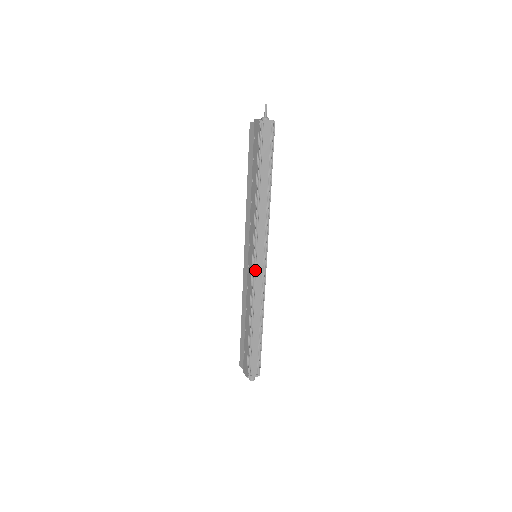
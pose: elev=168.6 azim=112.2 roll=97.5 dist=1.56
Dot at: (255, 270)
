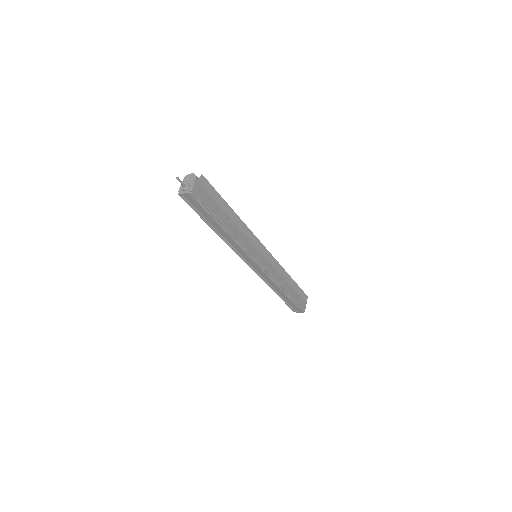
Dot at: (254, 269)
